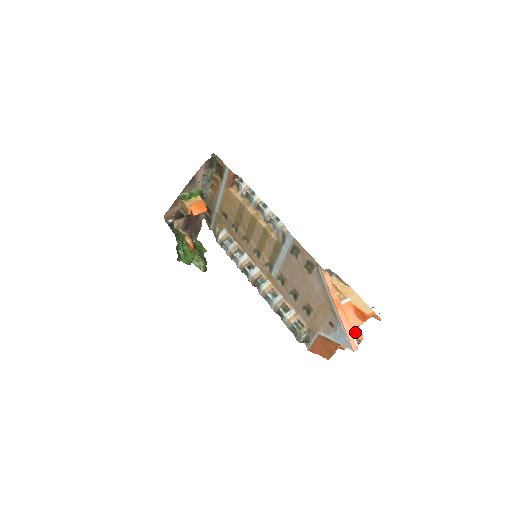
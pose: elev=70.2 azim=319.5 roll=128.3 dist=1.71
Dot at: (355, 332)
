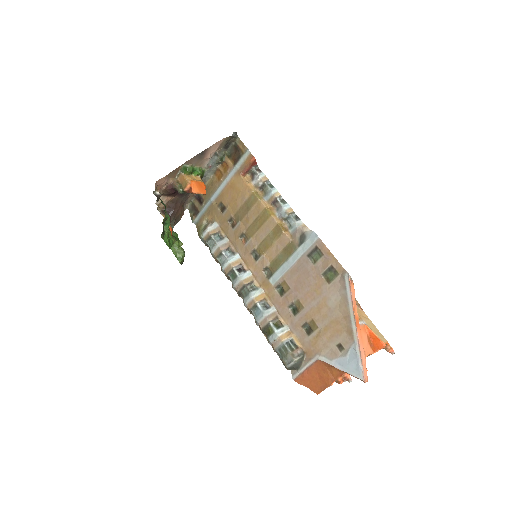
Dot at: occluded
